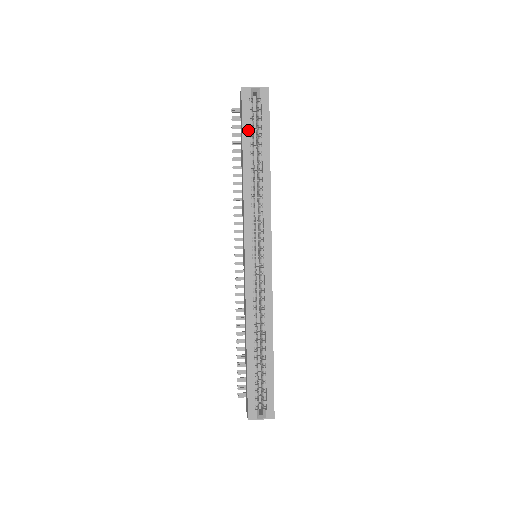
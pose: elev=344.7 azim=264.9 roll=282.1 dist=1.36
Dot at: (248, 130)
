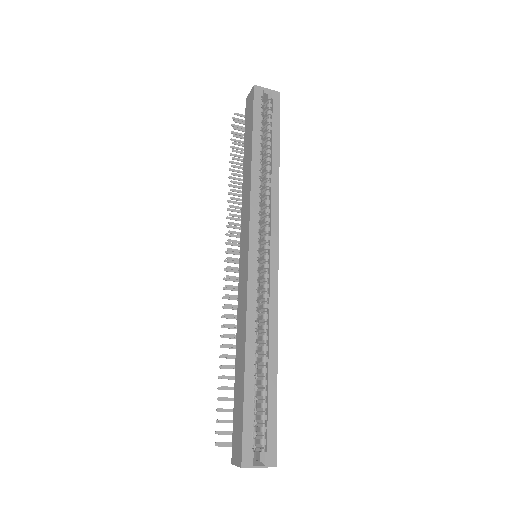
Dot at: (259, 123)
